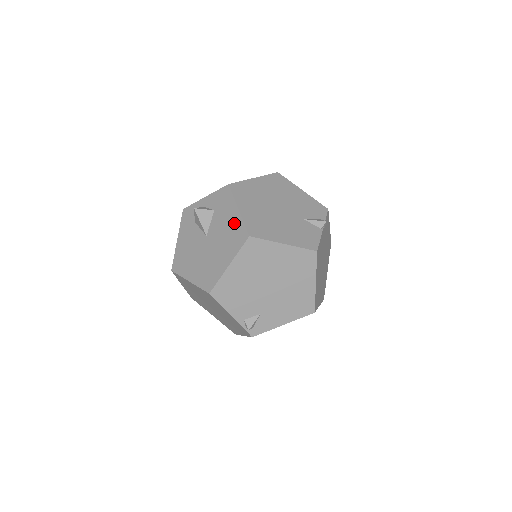
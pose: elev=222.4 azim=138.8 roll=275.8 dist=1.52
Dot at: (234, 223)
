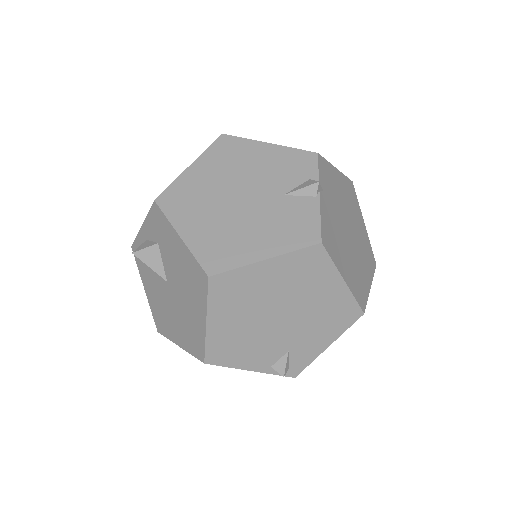
Dot at: (184, 259)
